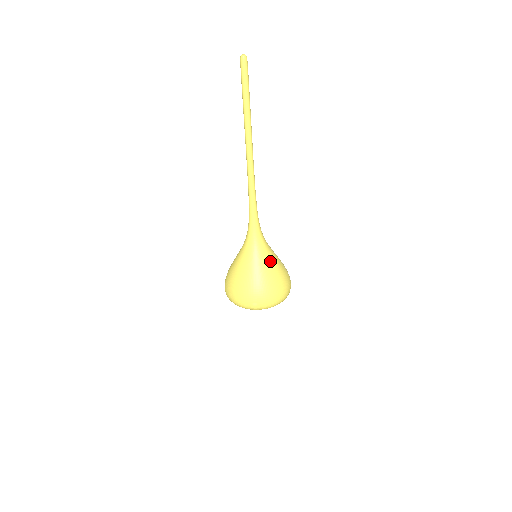
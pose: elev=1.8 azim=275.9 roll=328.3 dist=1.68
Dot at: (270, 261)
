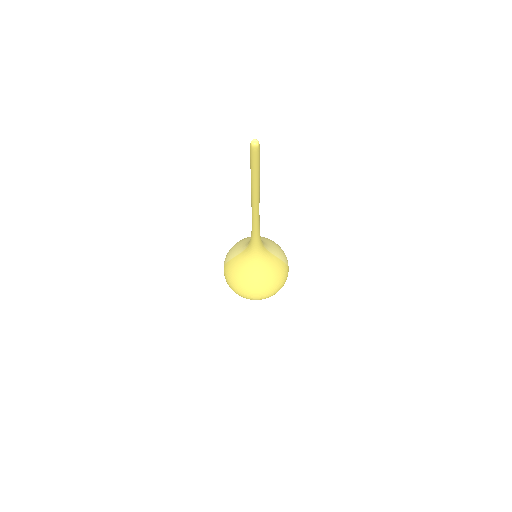
Dot at: (271, 267)
